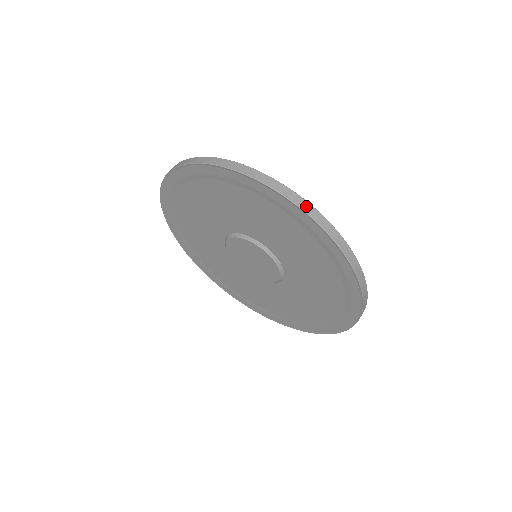
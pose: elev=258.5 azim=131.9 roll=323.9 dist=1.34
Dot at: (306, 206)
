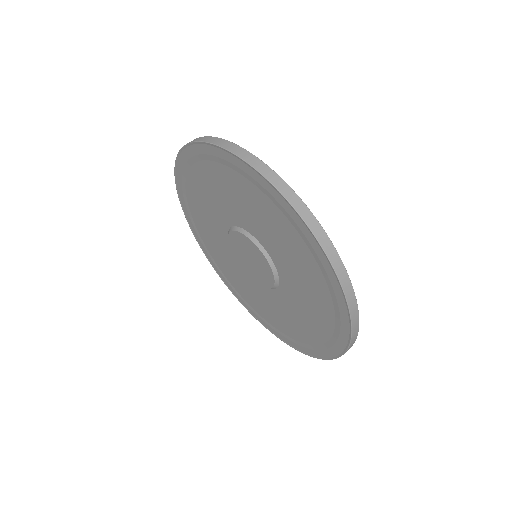
Dot at: (349, 289)
